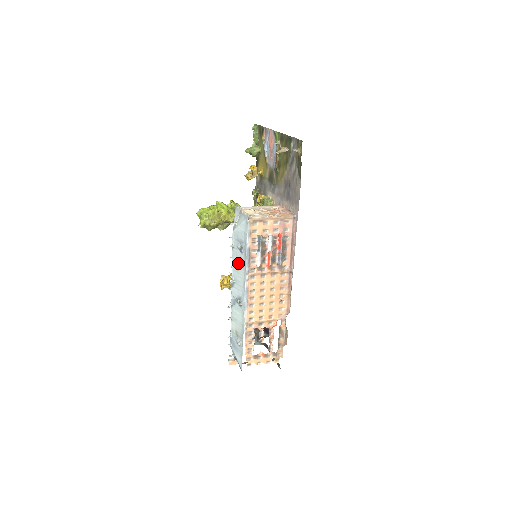
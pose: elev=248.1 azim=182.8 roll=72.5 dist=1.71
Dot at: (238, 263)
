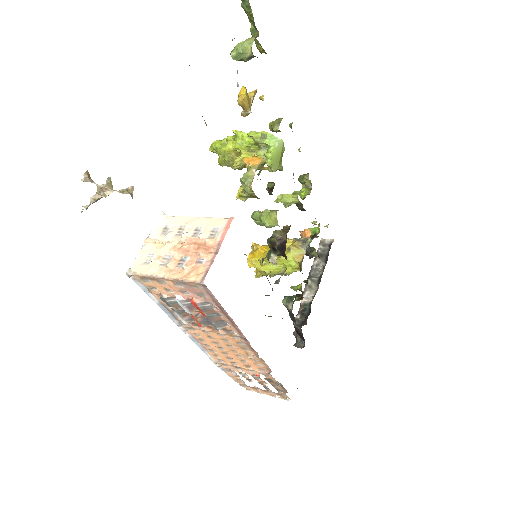
Dot at: occluded
